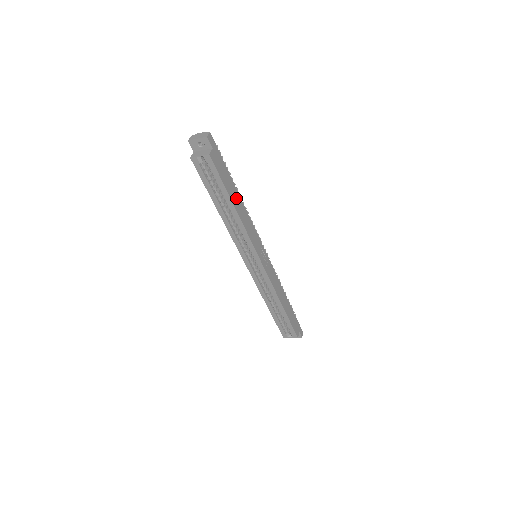
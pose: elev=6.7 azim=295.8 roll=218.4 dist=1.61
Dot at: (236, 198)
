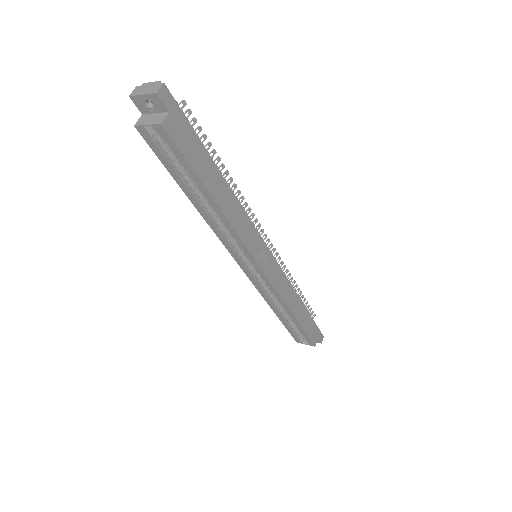
Dot at: (218, 185)
